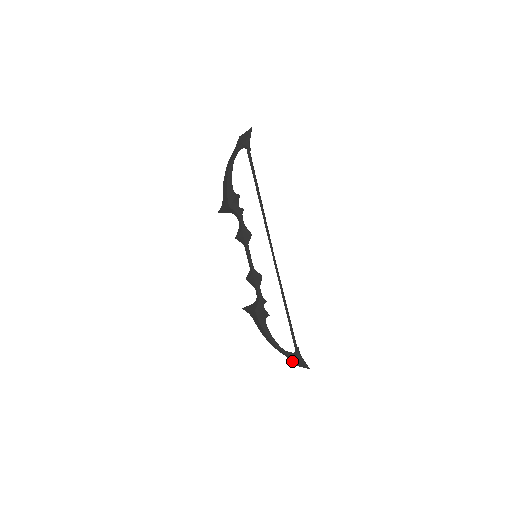
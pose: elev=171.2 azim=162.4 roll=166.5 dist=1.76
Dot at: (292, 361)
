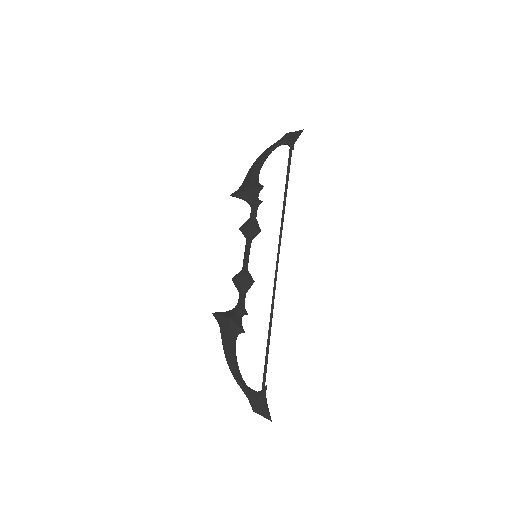
Dot at: (252, 403)
